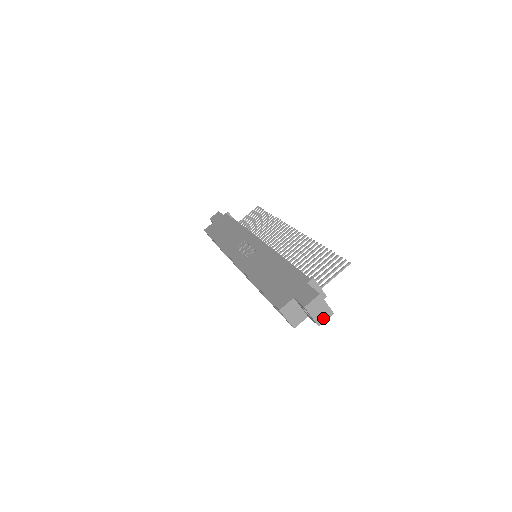
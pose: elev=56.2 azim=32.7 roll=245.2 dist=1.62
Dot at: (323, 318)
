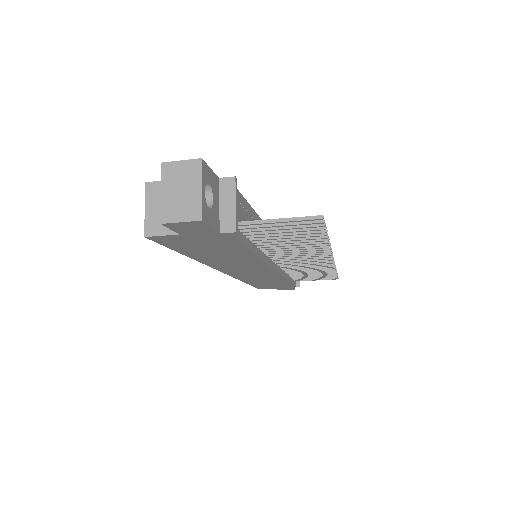
Dot at: (178, 213)
